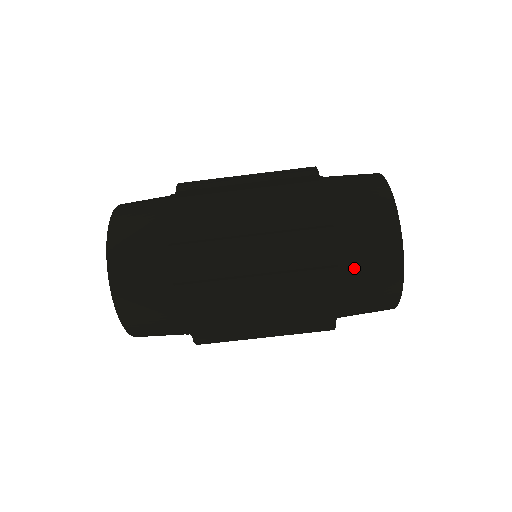
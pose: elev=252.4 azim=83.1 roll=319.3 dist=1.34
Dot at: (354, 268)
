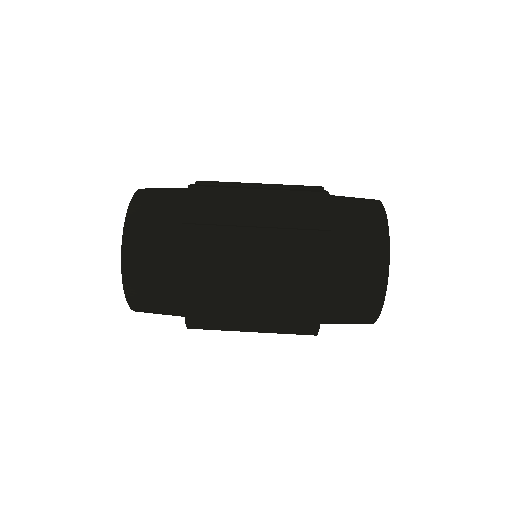
Dot at: (343, 272)
